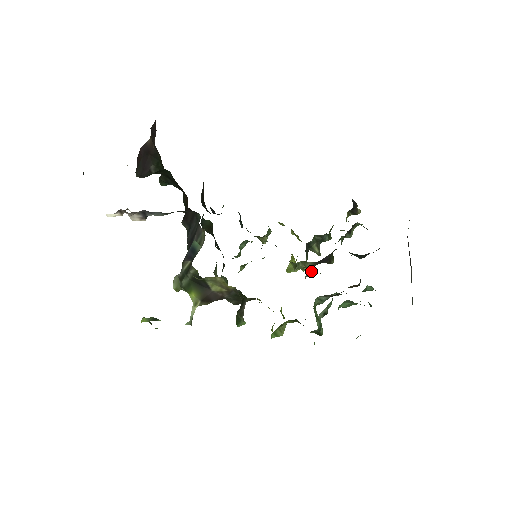
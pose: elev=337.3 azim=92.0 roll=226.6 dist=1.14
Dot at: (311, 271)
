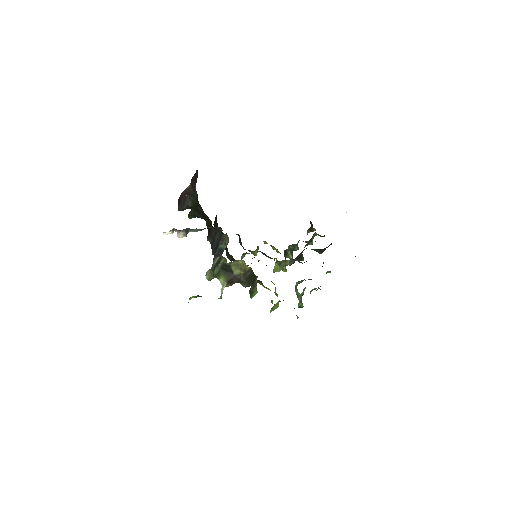
Dot at: (292, 261)
